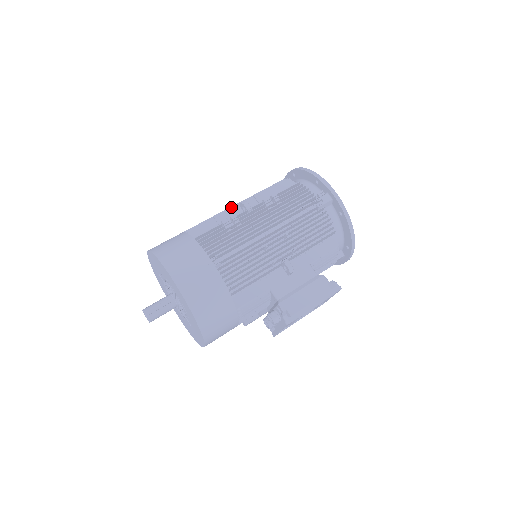
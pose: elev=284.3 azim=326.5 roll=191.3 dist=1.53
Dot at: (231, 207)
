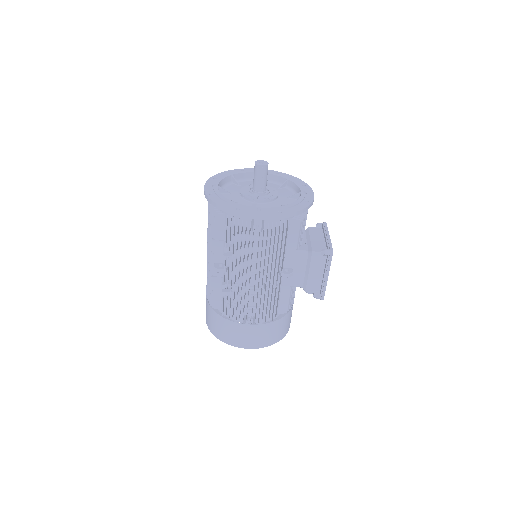
Dot at: (210, 266)
